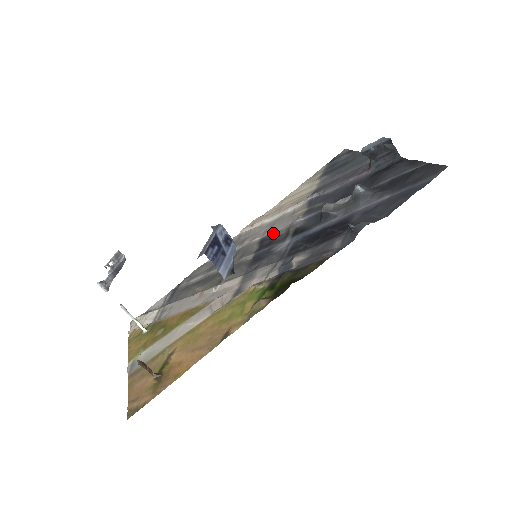
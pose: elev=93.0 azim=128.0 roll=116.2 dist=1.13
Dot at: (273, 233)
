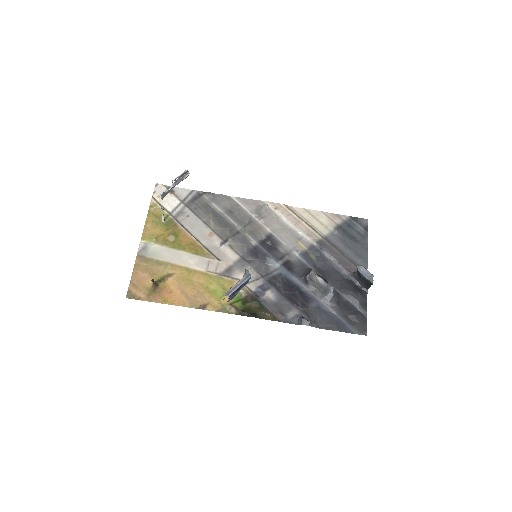
Dot at: (278, 241)
